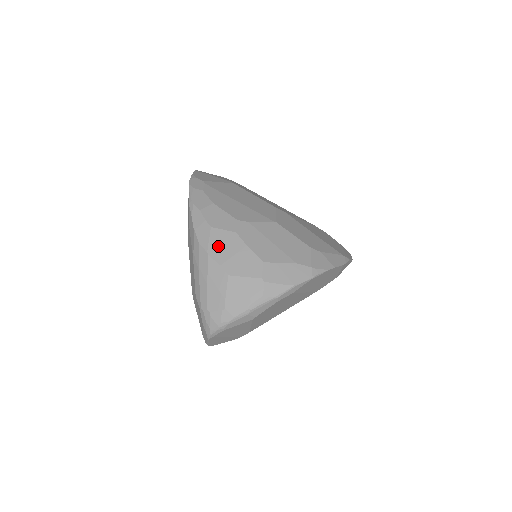
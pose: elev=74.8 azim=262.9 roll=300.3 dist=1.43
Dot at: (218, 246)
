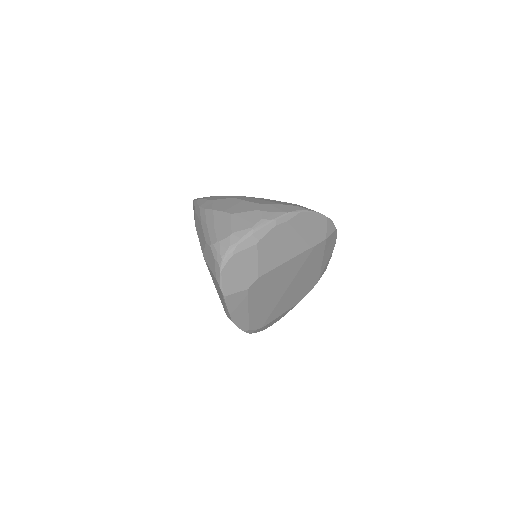
Dot at: (220, 205)
